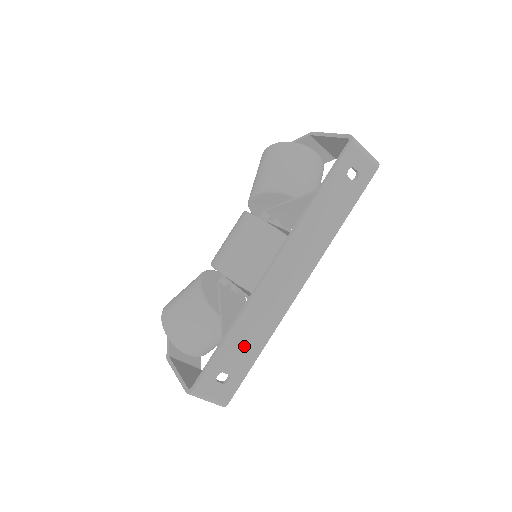
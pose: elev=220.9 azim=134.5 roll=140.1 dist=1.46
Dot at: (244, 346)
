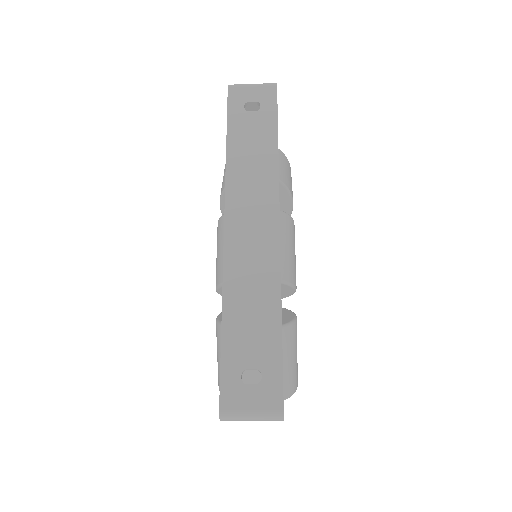
Dot at: (252, 325)
